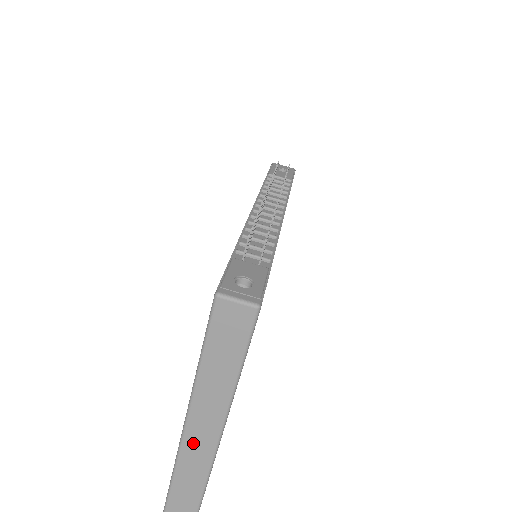
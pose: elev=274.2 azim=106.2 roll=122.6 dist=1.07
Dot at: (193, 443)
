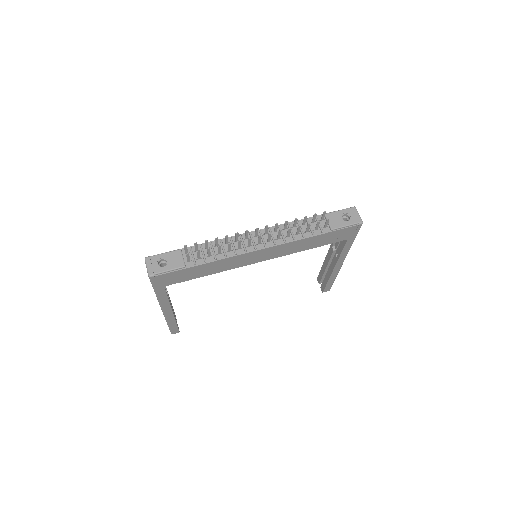
Dot at: occluded
